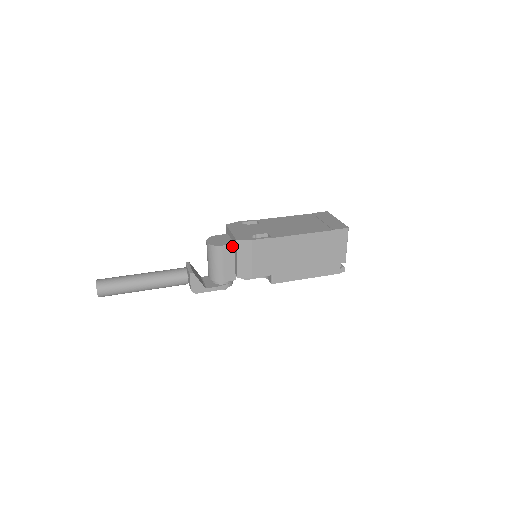
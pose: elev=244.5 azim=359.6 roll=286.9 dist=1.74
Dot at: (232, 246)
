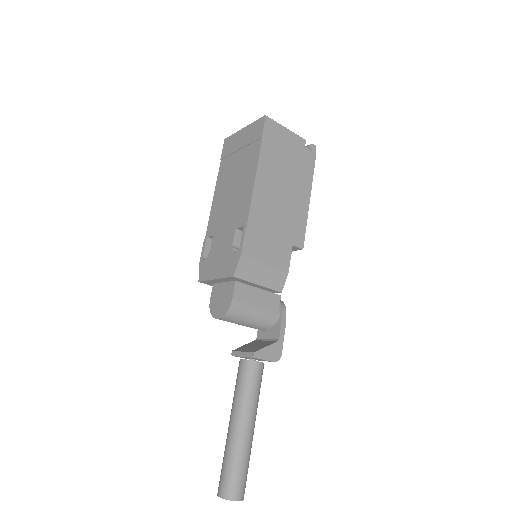
Dot at: (237, 285)
